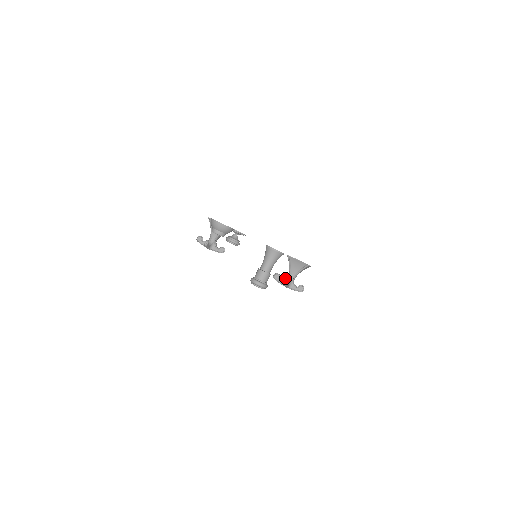
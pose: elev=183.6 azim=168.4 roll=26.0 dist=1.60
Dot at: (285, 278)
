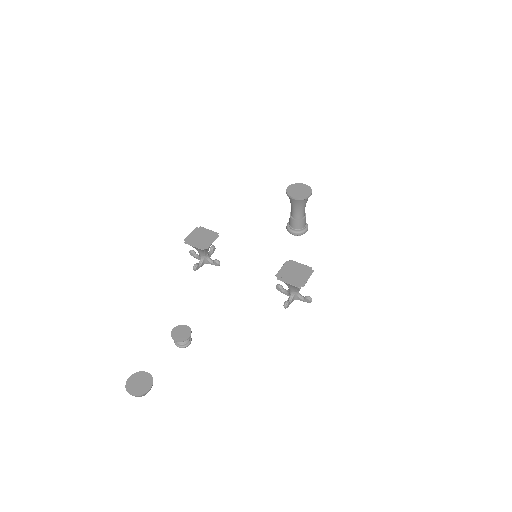
Dot at: (288, 290)
